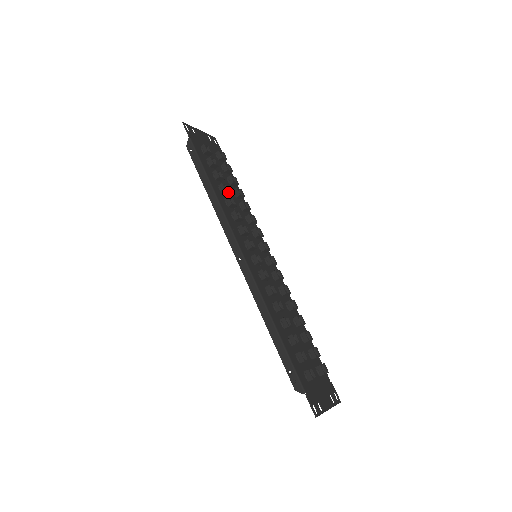
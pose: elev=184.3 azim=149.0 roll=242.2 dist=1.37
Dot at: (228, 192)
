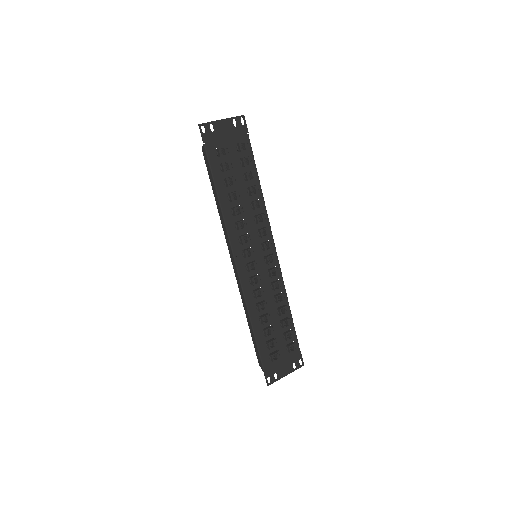
Dot at: (237, 200)
